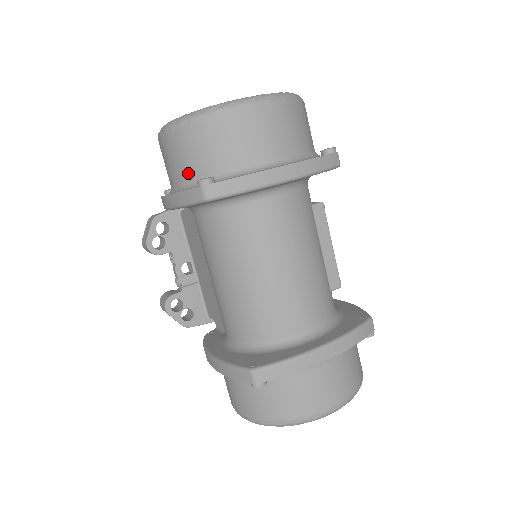
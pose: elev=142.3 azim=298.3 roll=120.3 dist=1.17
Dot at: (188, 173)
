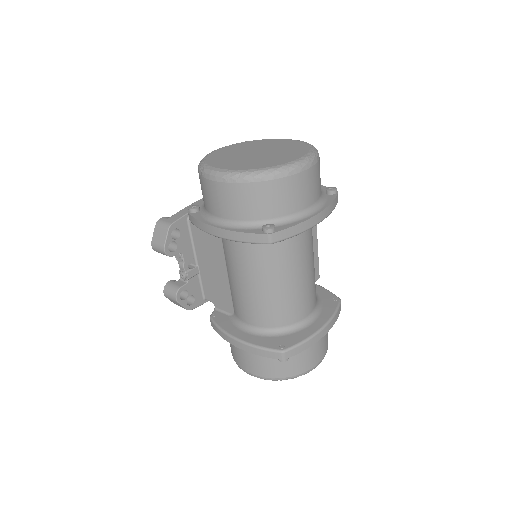
Dot at: (245, 215)
